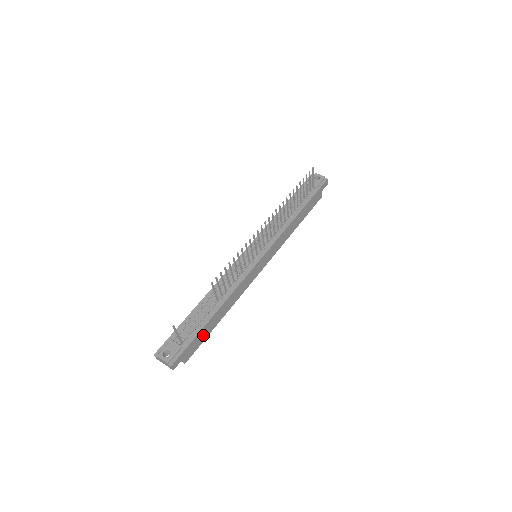
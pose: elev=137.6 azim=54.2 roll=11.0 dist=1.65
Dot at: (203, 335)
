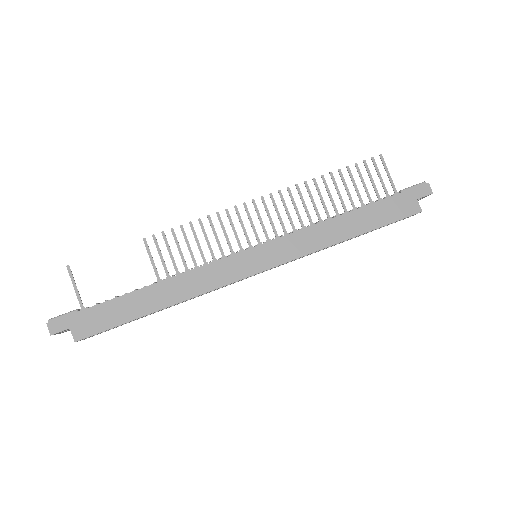
Dot at: (115, 314)
